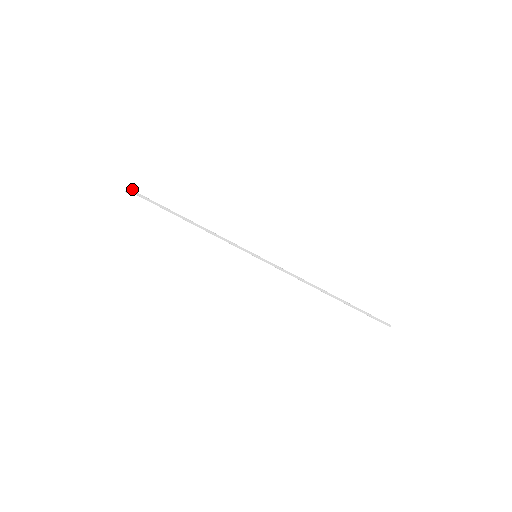
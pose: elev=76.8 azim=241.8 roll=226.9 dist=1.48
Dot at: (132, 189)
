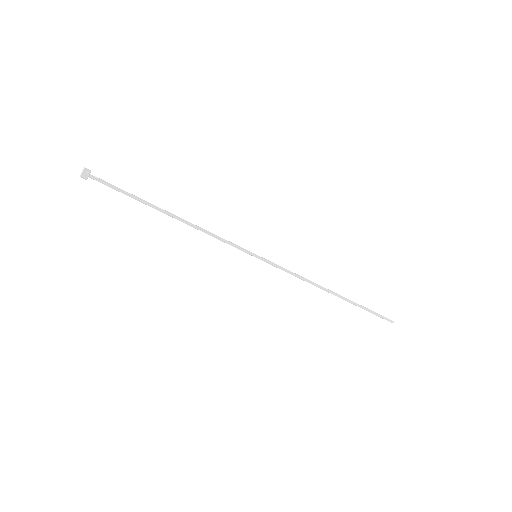
Dot at: (89, 172)
